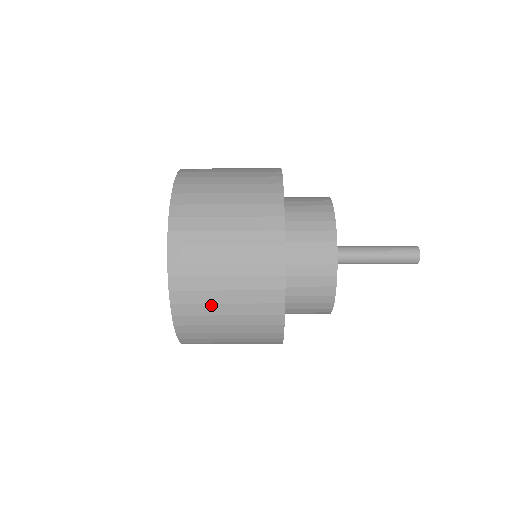
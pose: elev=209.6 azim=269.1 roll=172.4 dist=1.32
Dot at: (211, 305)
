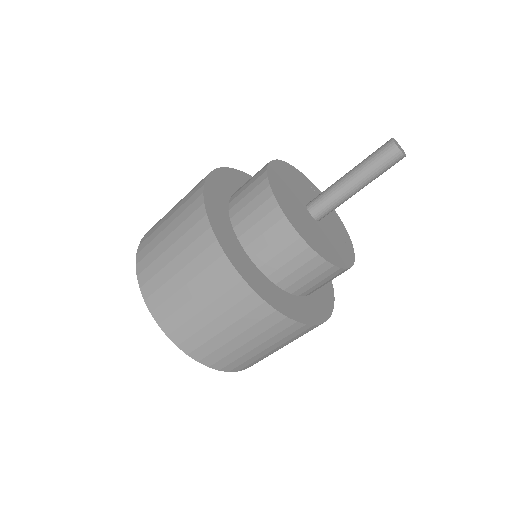
Dot at: (236, 351)
